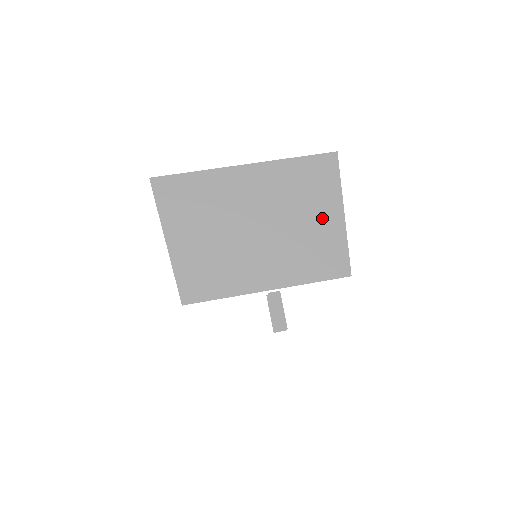
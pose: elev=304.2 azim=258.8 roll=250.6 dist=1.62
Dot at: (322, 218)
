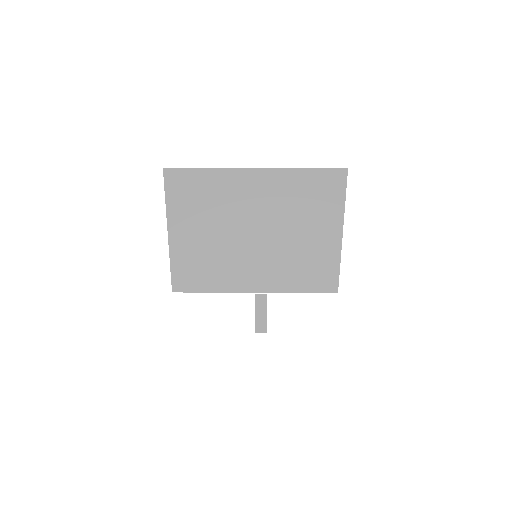
Dot at: (320, 231)
